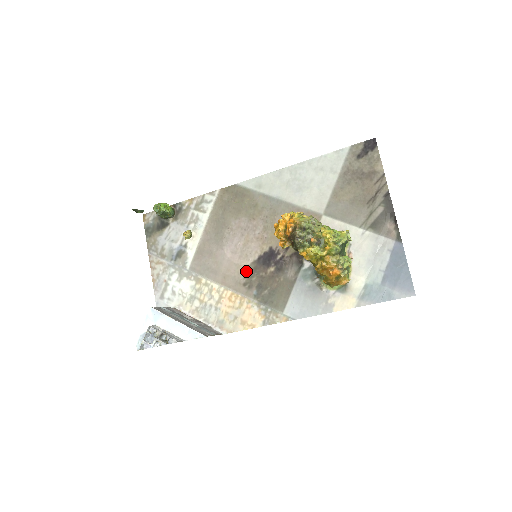
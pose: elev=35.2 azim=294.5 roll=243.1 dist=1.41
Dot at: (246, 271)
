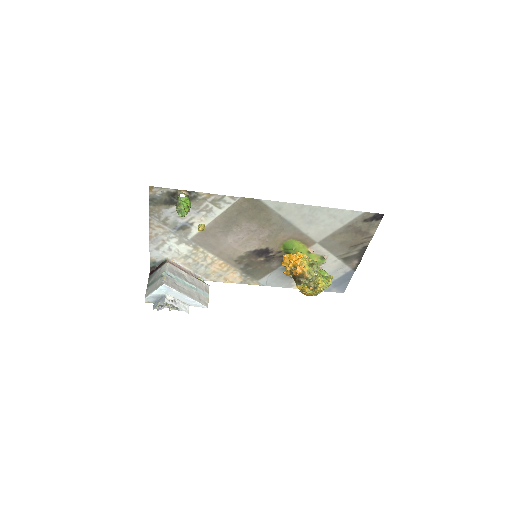
Dot at: (241, 255)
